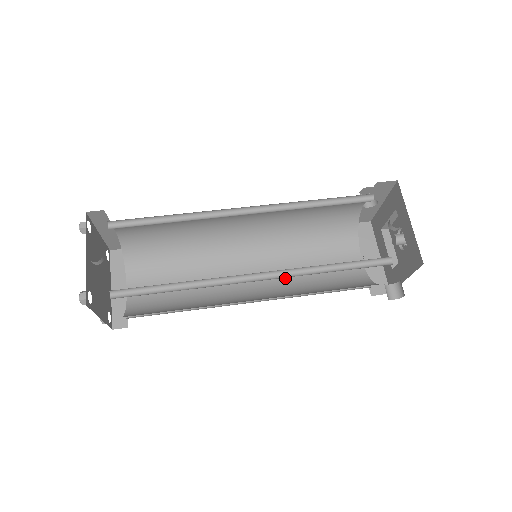
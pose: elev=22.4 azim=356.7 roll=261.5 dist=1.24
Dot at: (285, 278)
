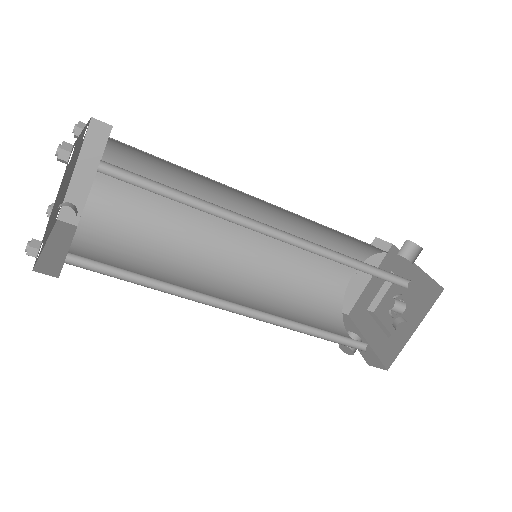
Dot at: (271, 259)
